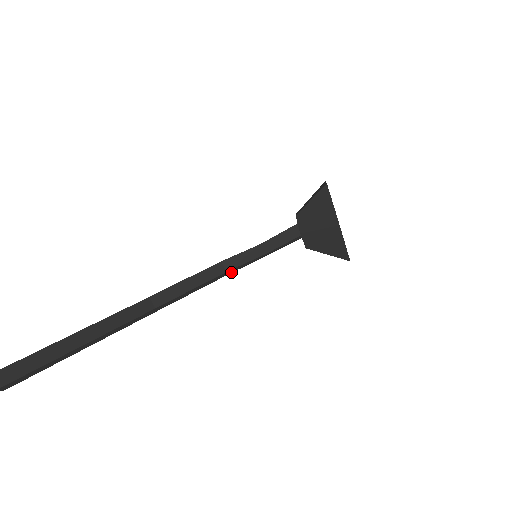
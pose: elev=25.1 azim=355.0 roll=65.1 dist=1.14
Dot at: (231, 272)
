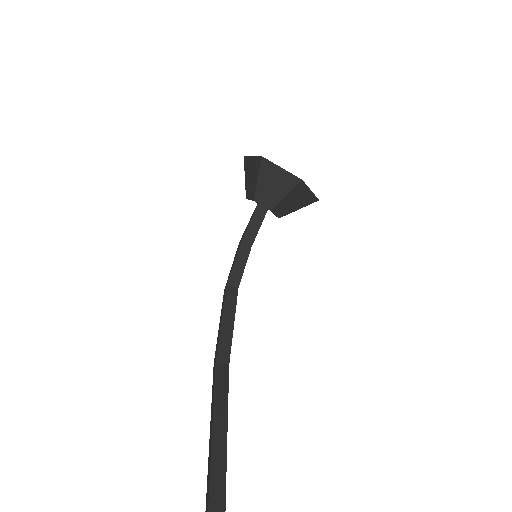
Dot at: occluded
